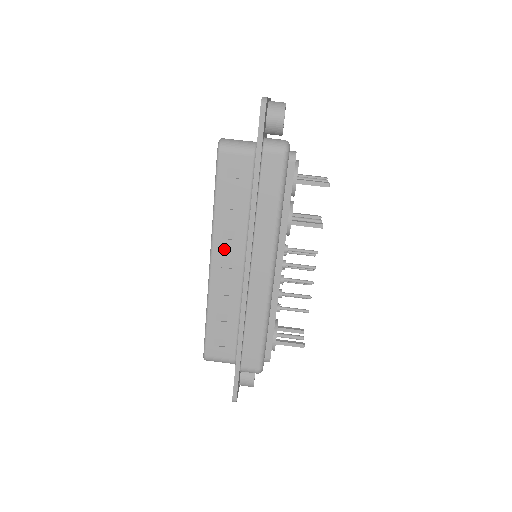
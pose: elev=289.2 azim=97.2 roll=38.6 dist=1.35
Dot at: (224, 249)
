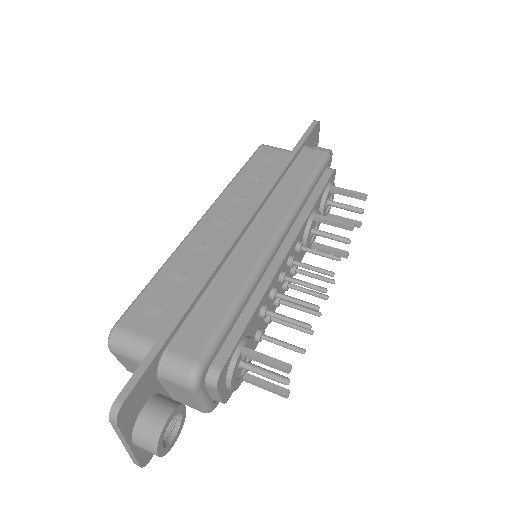
Dot at: (226, 209)
